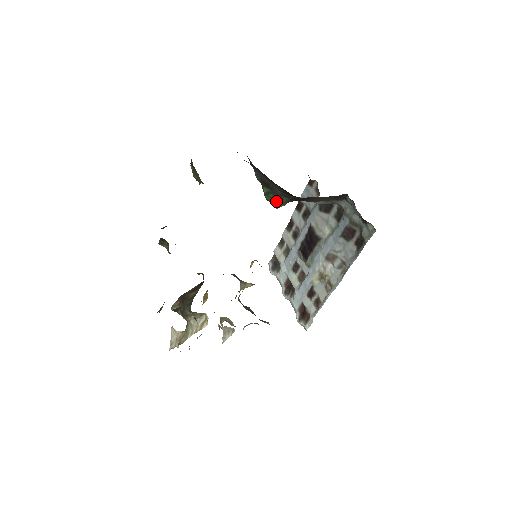
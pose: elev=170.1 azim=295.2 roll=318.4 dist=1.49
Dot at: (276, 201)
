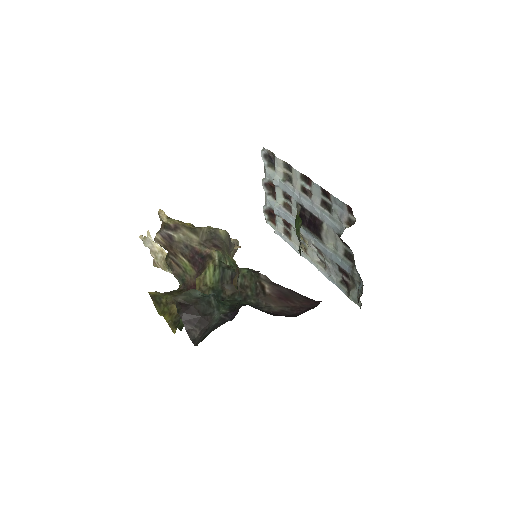
Dot at: occluded
